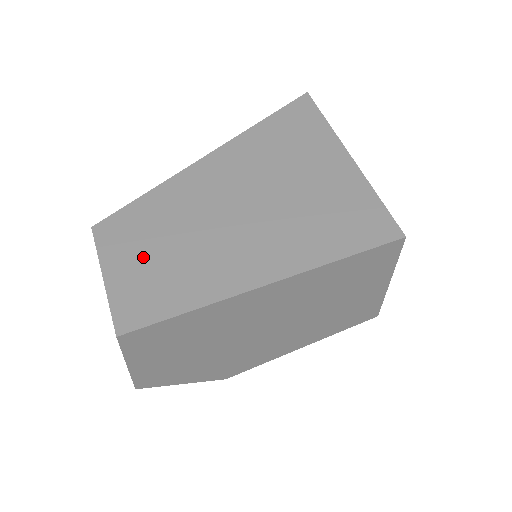
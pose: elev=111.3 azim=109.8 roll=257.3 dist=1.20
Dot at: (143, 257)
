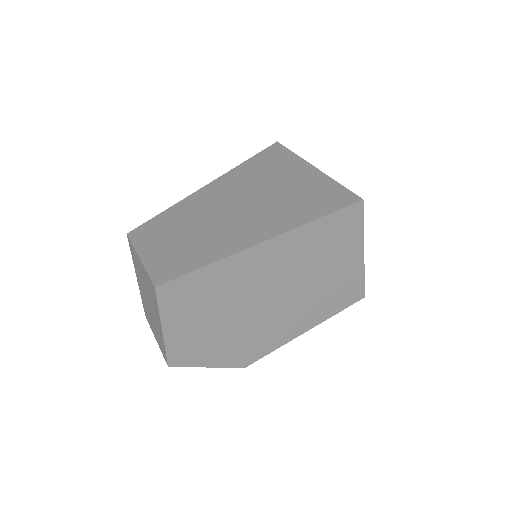
Dot at: (169, 242)
